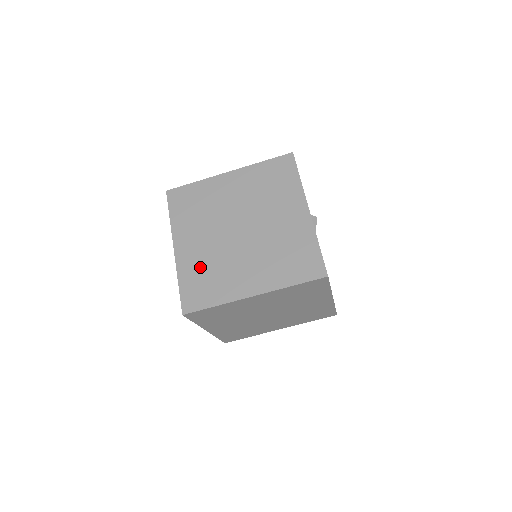
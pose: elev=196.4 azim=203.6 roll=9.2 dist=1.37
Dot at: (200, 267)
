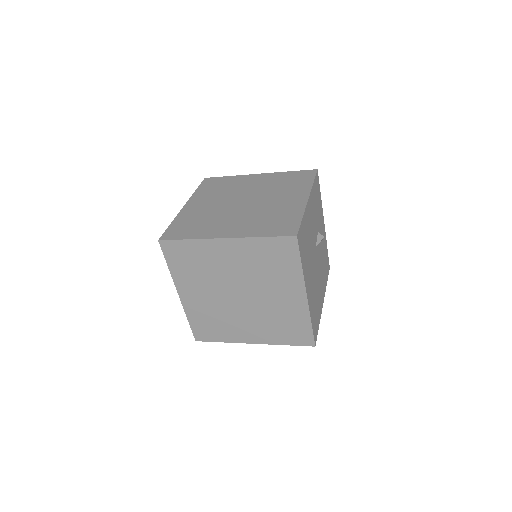
Dot at: (195, 217)
